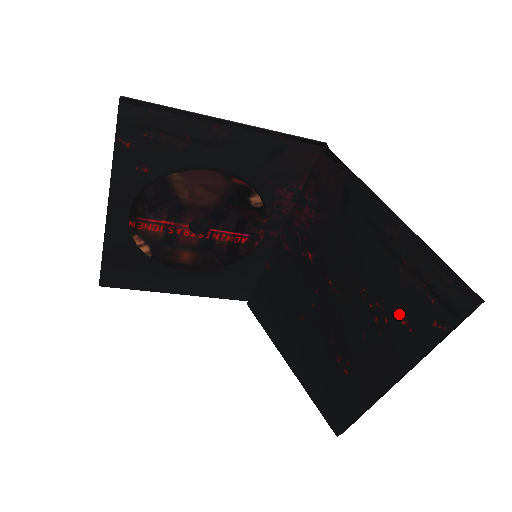
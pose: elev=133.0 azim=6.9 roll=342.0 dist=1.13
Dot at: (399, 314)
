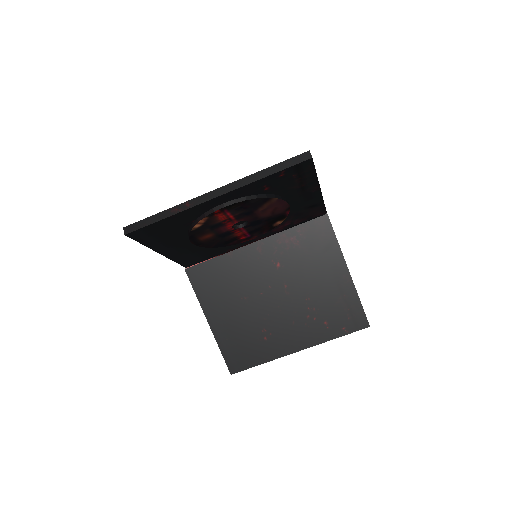
Dot at: (325, 318)
